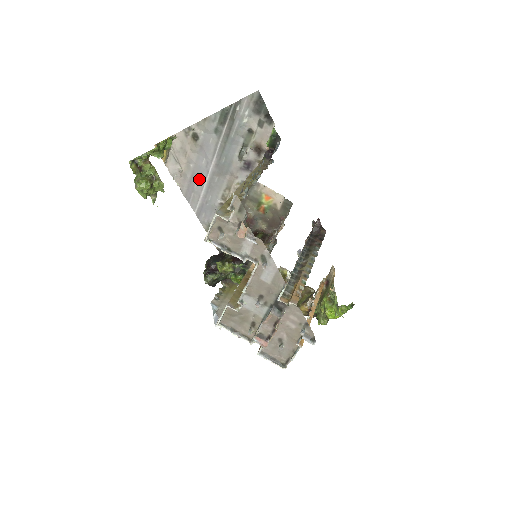
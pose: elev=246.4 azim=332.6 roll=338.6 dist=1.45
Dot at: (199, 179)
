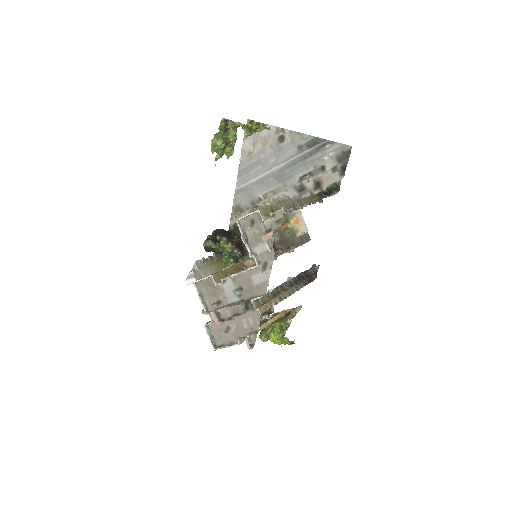
Dot at: (259, 169)
